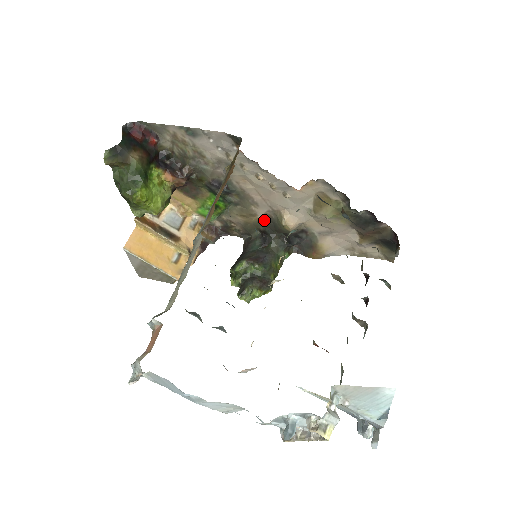
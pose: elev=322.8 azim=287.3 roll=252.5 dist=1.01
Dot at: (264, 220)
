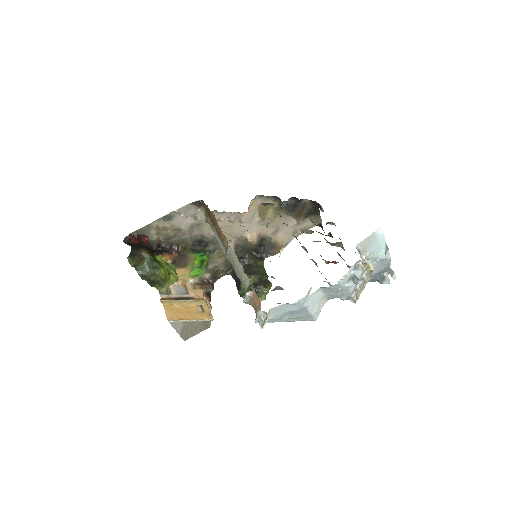
Dot at: (236, 250)
